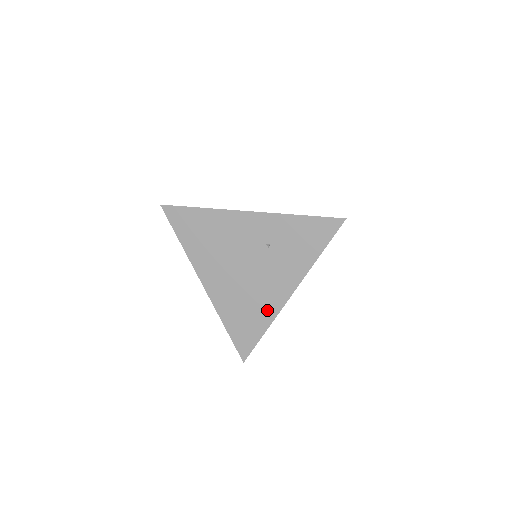
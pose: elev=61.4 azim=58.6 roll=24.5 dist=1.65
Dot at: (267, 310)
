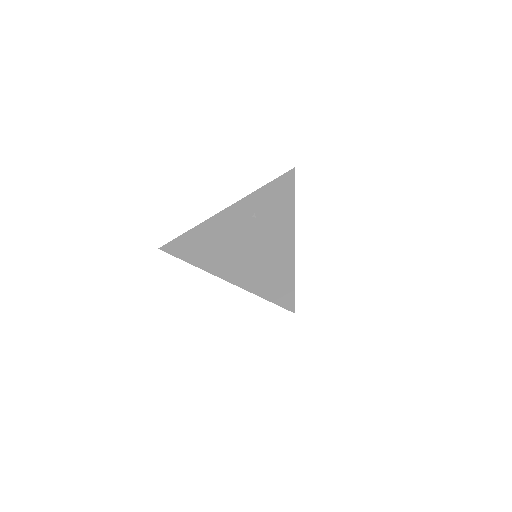
Dot at: (284, 257)
